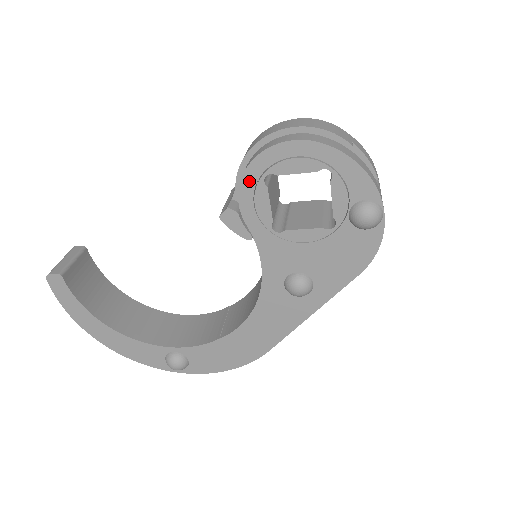
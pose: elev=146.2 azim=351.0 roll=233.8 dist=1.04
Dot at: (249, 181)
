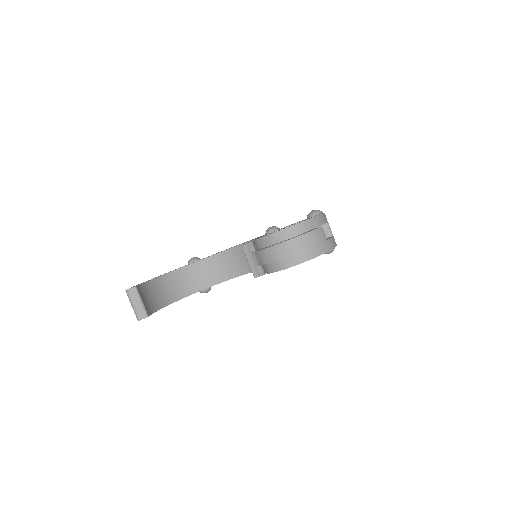
Dot at: occluded
